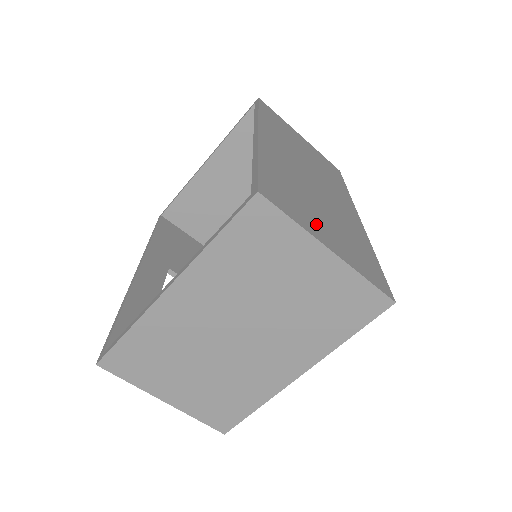
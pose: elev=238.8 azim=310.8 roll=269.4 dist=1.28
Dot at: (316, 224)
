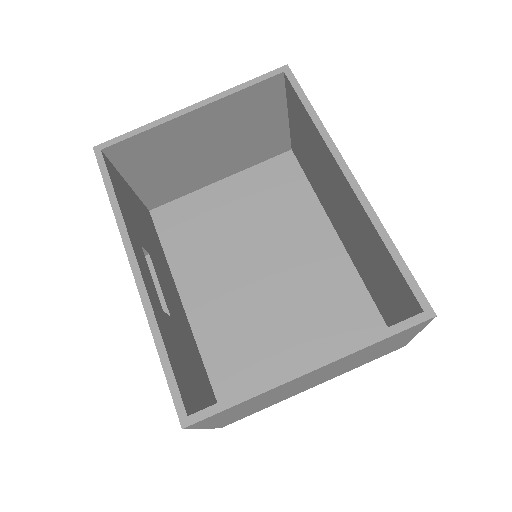
Dot at: occluded
